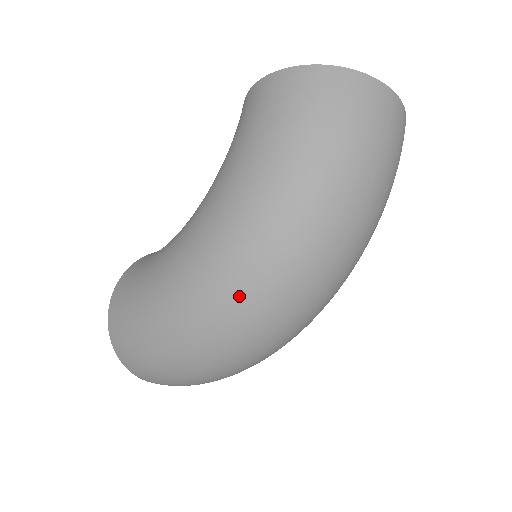
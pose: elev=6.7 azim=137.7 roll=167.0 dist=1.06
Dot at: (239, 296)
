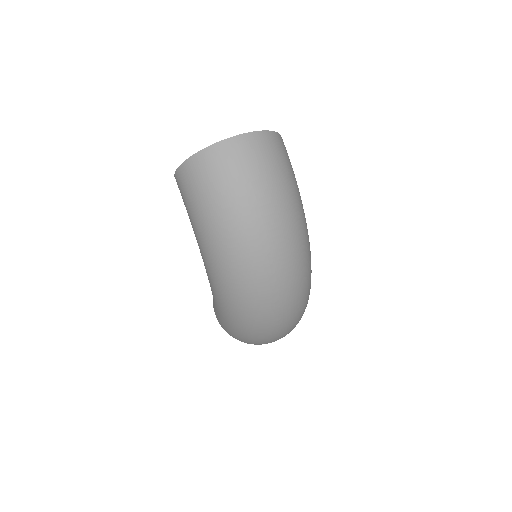
Dot at: (243, 300)
